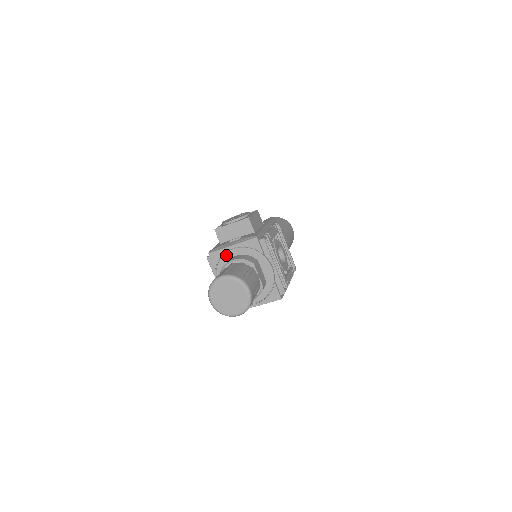
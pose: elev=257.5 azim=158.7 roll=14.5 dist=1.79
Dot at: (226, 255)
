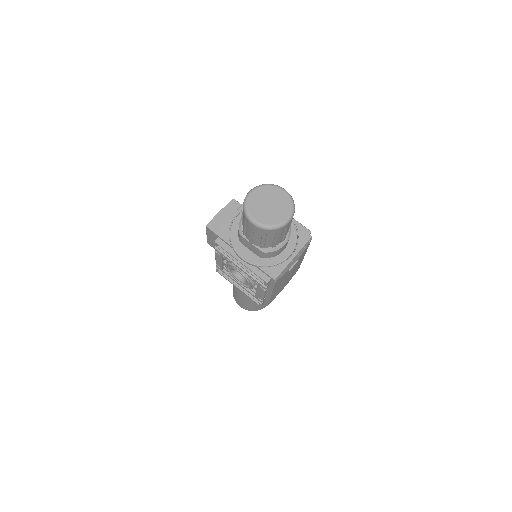
Dot at: (234, 225)
